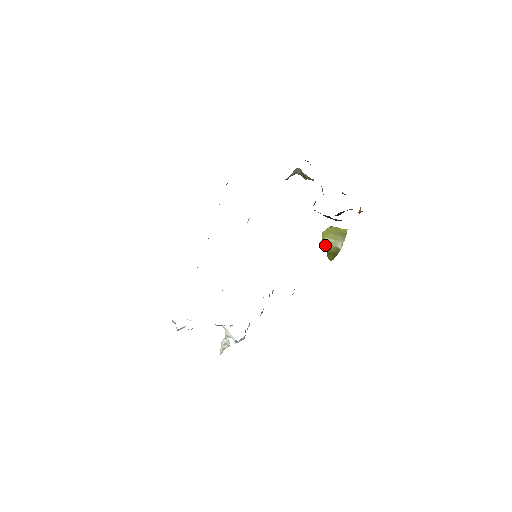
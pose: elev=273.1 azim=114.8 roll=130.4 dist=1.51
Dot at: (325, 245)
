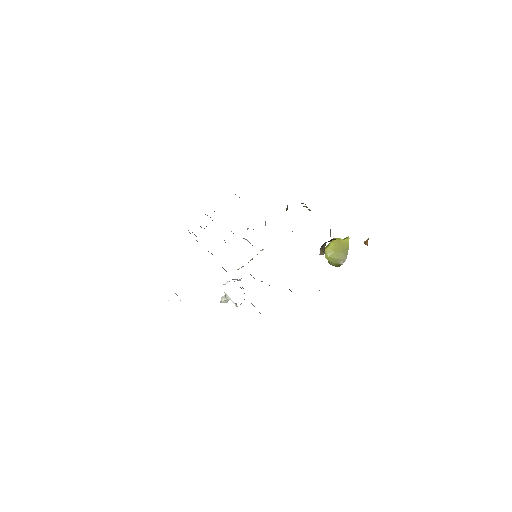
Dot at: occluded
